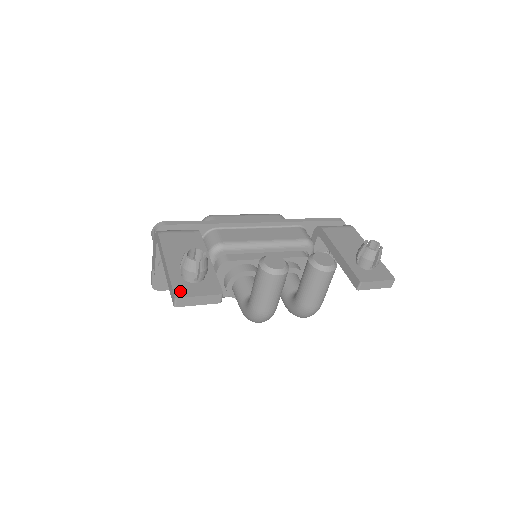
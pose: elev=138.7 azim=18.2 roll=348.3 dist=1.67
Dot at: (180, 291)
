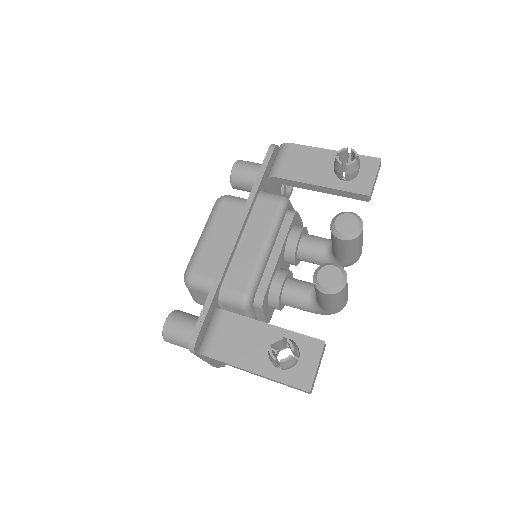
Dot at: (303, 382)
